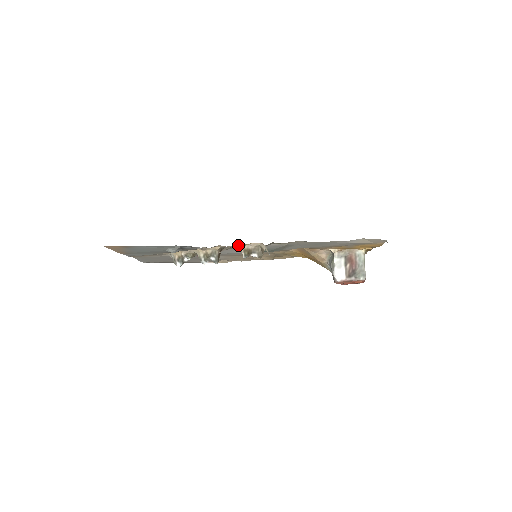
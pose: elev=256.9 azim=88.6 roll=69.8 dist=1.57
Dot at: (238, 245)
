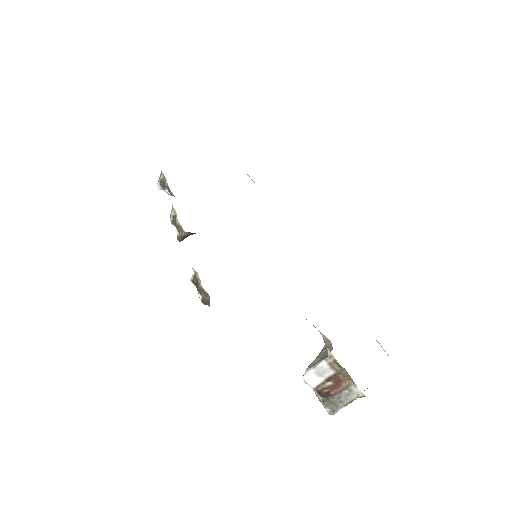
Dot at: occluded
